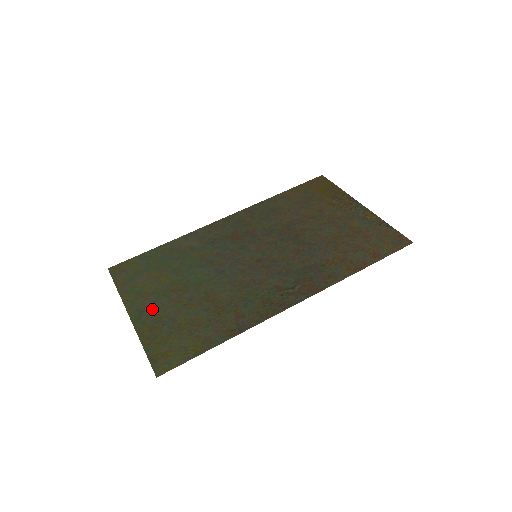
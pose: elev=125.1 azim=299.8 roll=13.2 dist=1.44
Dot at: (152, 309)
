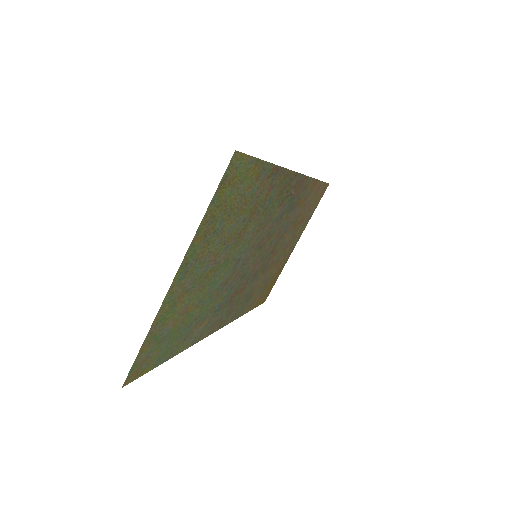
Dot at: (195, 266)
